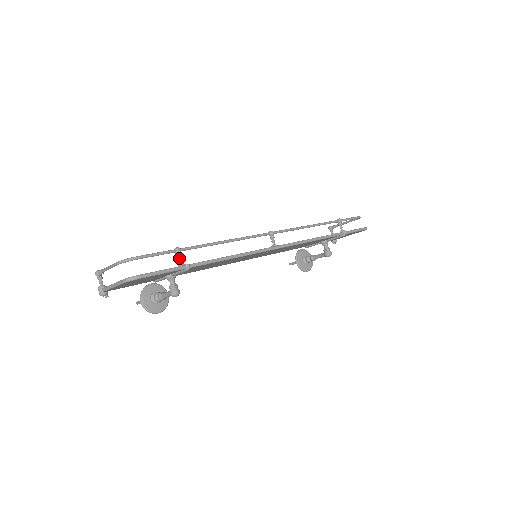
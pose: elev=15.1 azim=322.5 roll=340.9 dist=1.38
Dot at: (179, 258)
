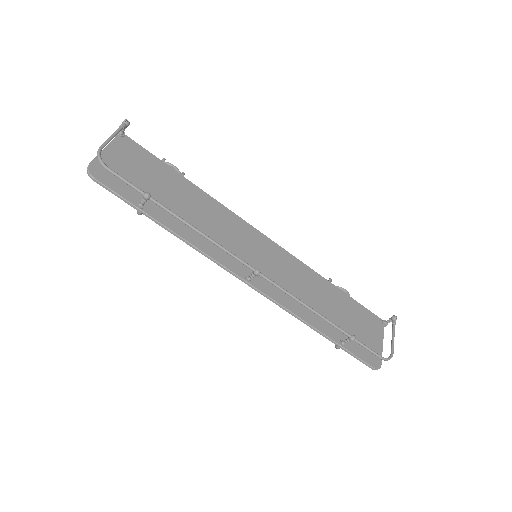
Dot at: (142, 201)
